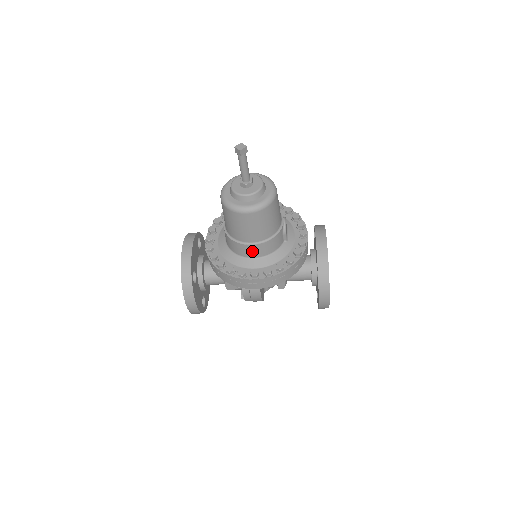
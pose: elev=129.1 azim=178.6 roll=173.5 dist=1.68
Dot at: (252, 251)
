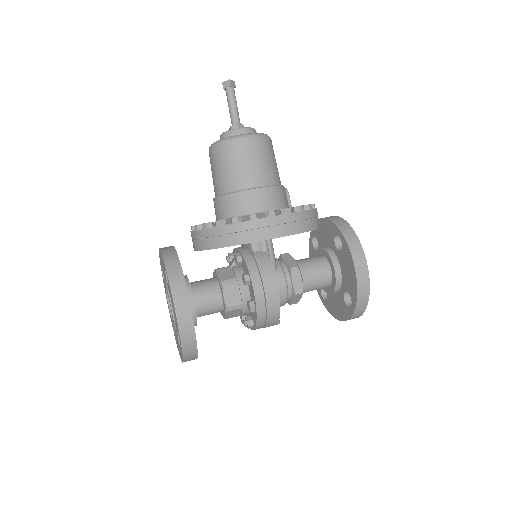
Dot at: (258, 200)
